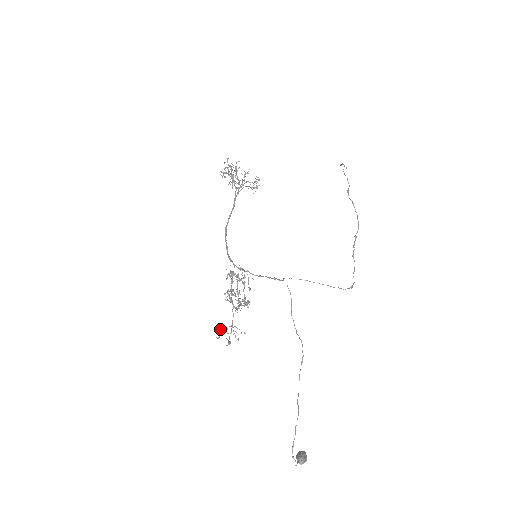
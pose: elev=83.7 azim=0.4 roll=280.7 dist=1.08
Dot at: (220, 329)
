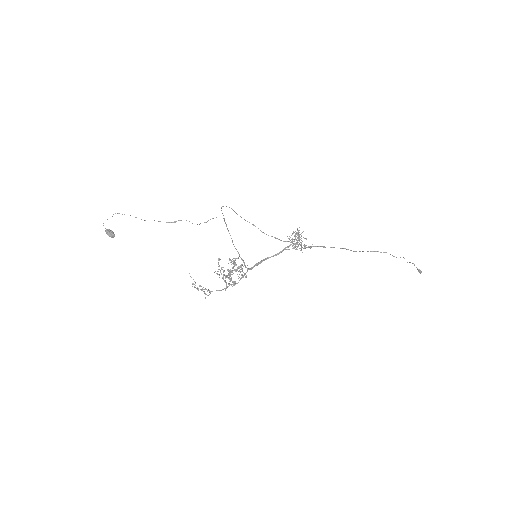
Dot at: (205, 293)
